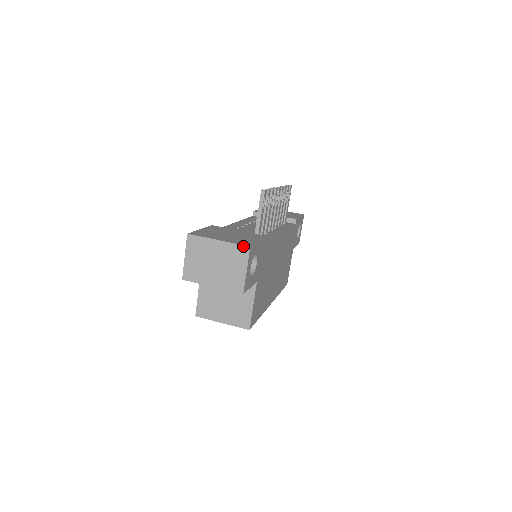
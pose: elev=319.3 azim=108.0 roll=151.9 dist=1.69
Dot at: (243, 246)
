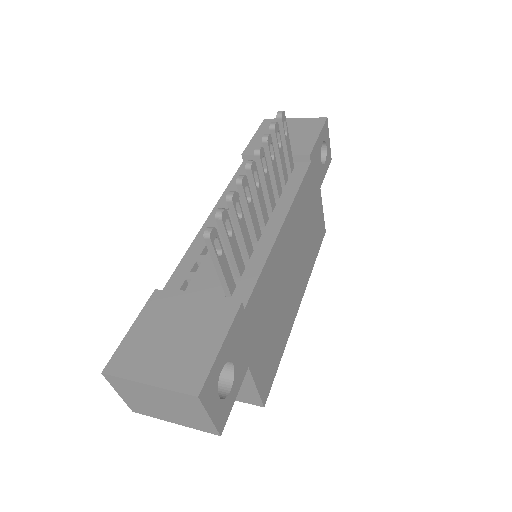
Dot at: (187, 395)
